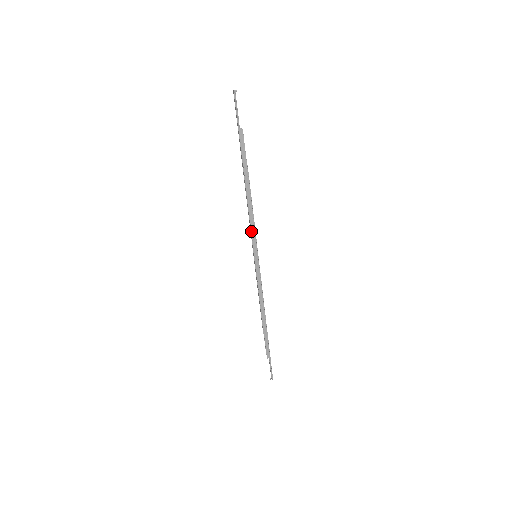
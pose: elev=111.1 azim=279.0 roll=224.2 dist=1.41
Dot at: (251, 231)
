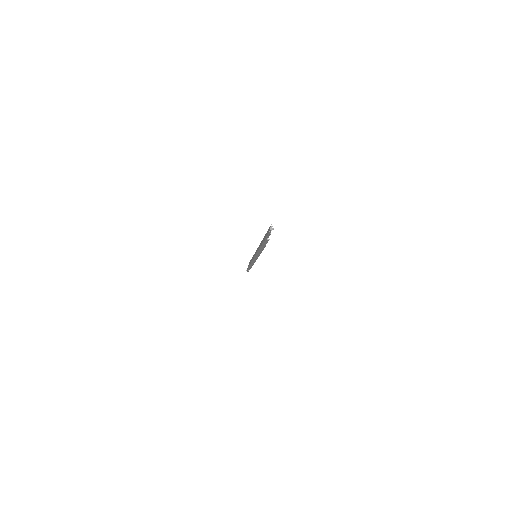
Dot at: (256, 254)
